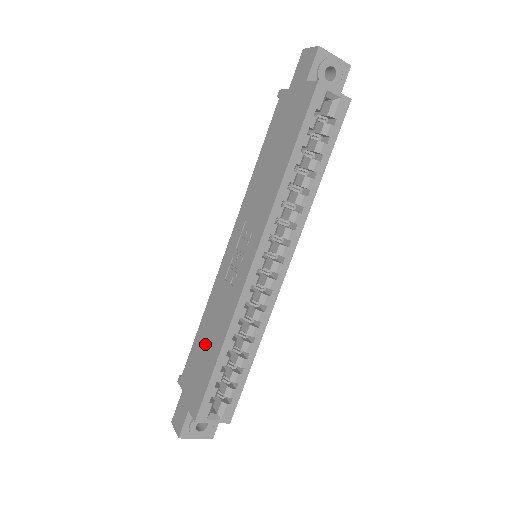
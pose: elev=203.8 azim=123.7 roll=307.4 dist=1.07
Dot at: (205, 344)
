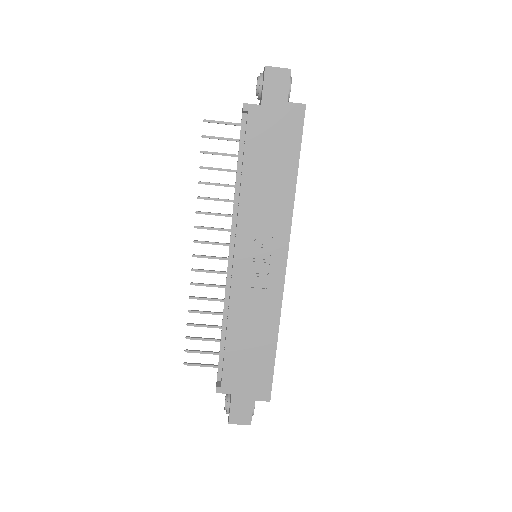
Dot at: (249, 346)
